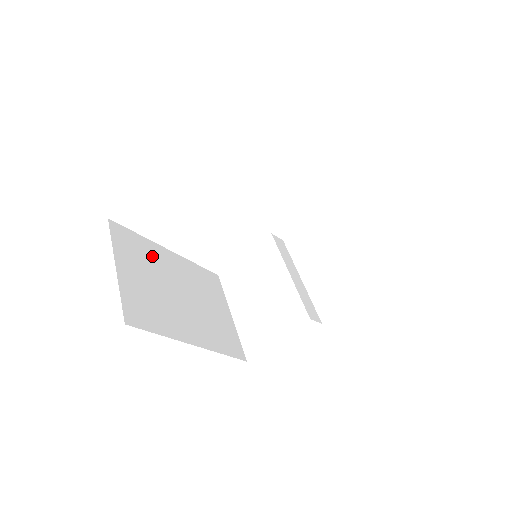
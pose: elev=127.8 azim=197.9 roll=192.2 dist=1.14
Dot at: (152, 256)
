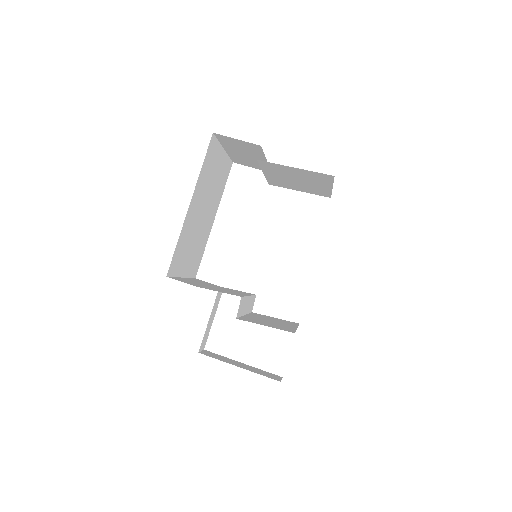
Dot at: (218, 194)
